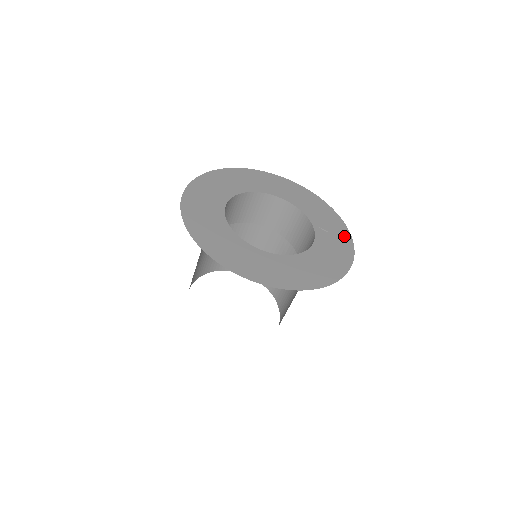
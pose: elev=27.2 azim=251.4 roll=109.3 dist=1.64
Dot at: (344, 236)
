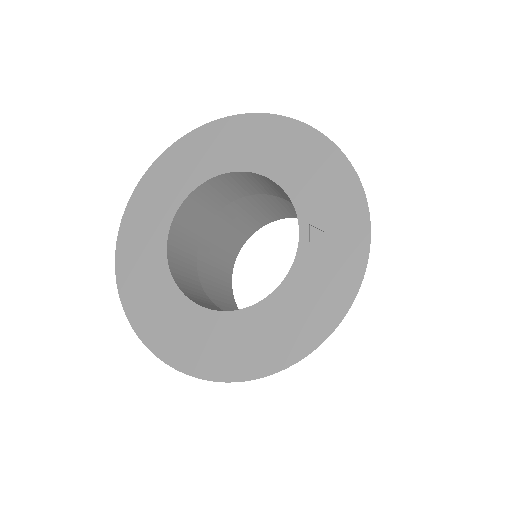
Dot at: (354, 235)
